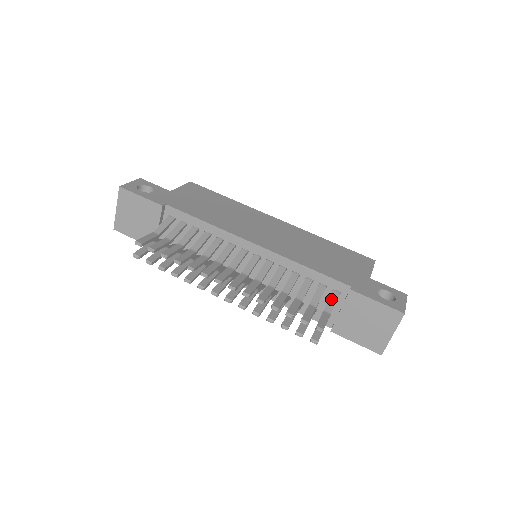
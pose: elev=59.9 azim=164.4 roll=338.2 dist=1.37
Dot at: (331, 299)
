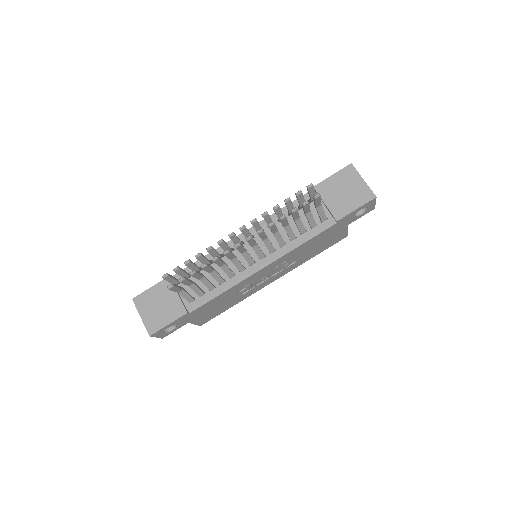
Dot at: occluded
